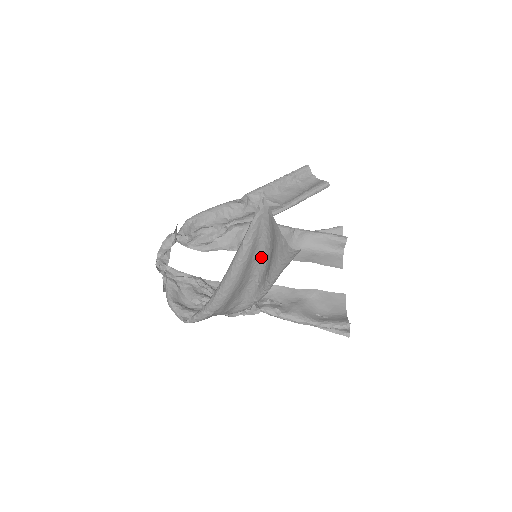
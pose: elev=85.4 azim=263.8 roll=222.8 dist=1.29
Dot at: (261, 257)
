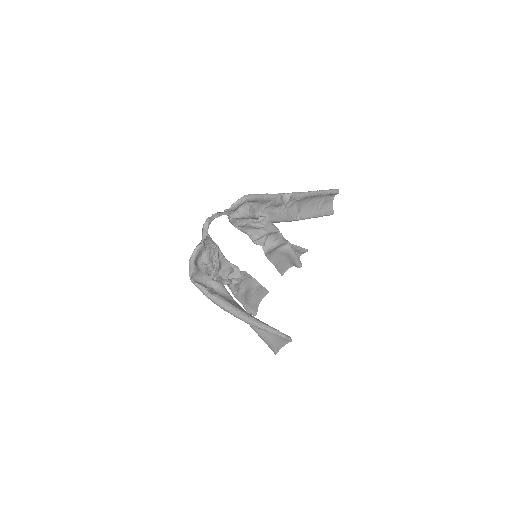
Dot at: occluded
